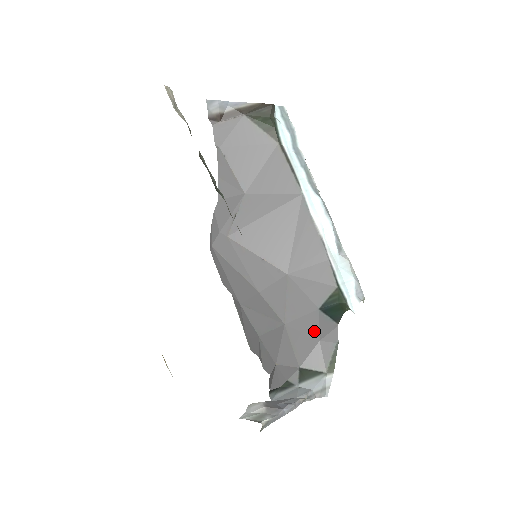
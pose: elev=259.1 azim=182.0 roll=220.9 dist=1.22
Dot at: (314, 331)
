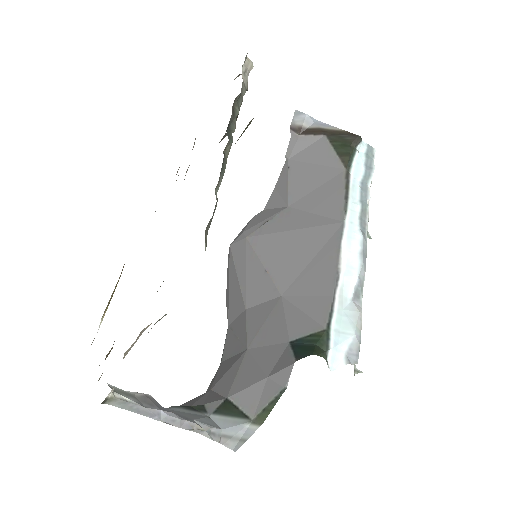
Dot at: (269, 364)
